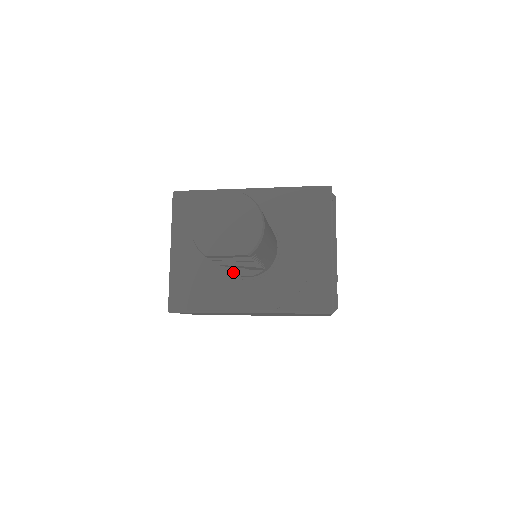
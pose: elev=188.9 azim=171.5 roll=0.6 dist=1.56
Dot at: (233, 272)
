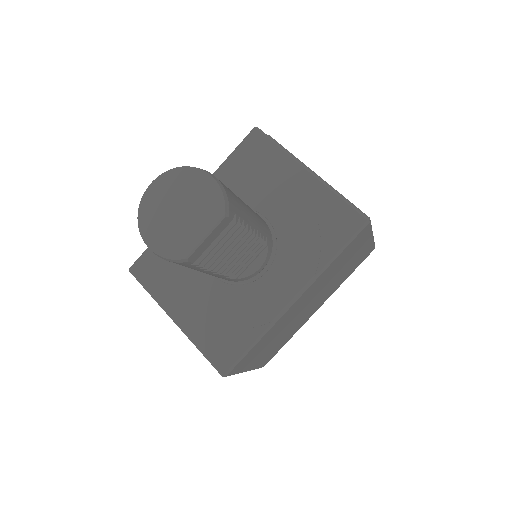
Dot at: (243, 277)
